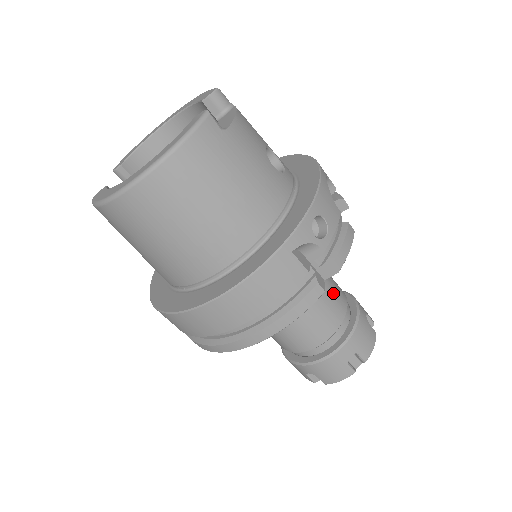
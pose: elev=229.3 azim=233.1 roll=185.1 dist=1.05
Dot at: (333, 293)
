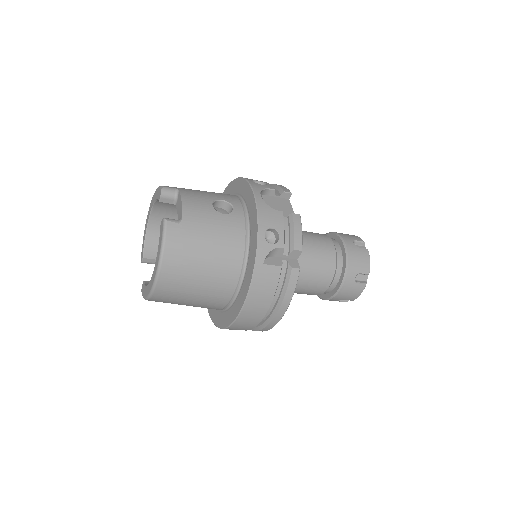
Dot at: (318, 248)
